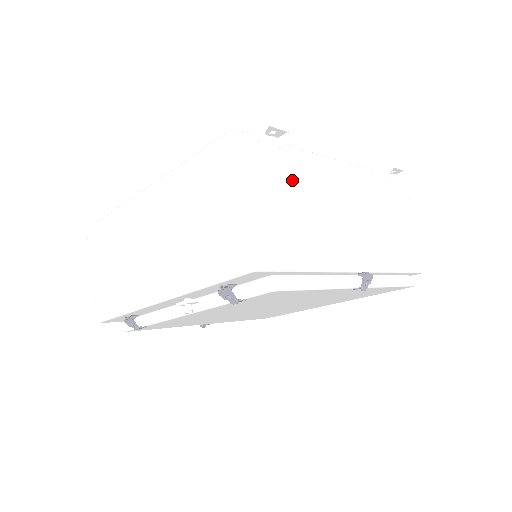
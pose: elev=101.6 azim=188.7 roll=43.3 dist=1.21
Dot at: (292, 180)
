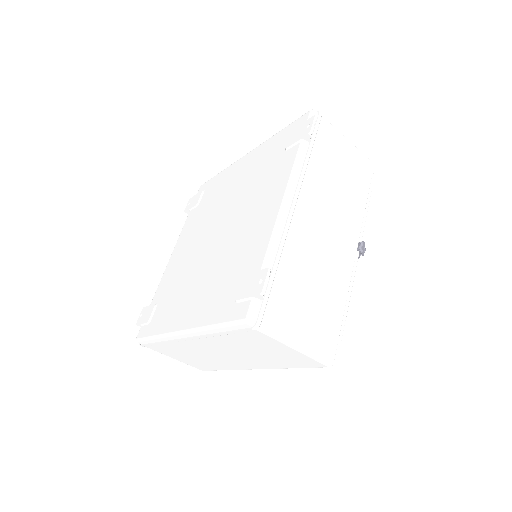
Dot at: (292, 280)
